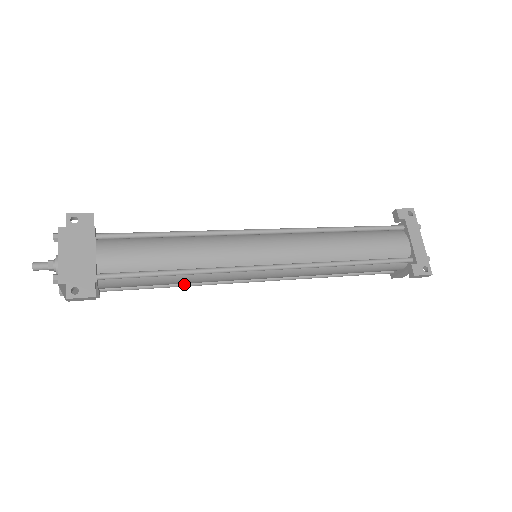
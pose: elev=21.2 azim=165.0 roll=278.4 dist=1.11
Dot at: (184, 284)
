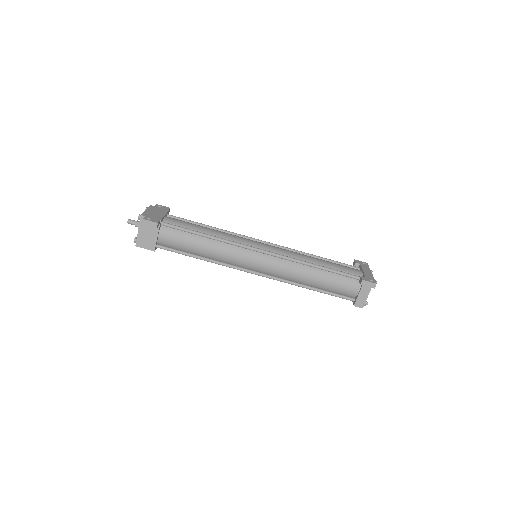
Dot at: (207, 258)
